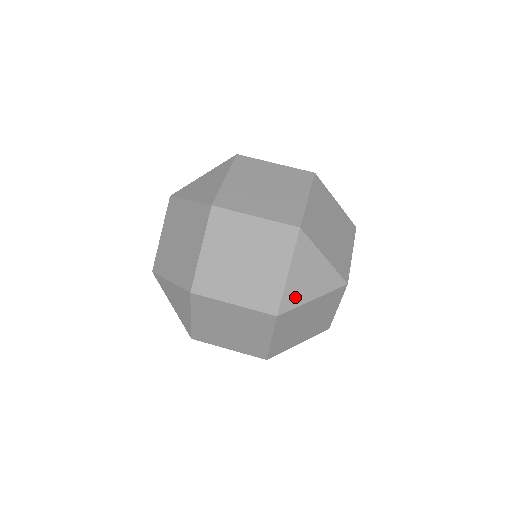
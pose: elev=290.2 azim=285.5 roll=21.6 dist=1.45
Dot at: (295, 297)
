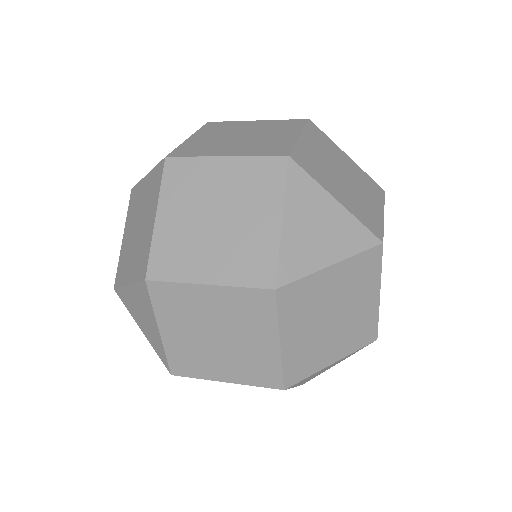
Dot at: occluded
